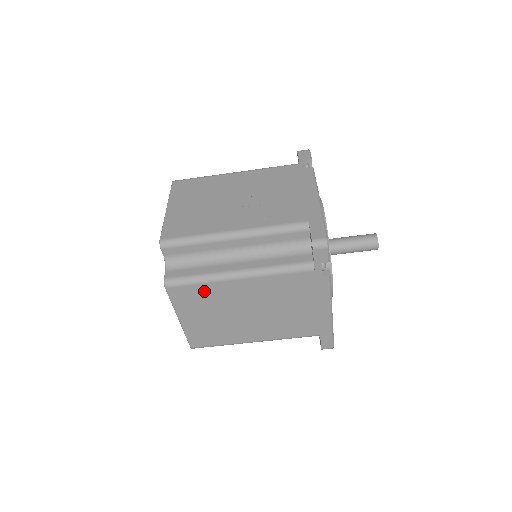
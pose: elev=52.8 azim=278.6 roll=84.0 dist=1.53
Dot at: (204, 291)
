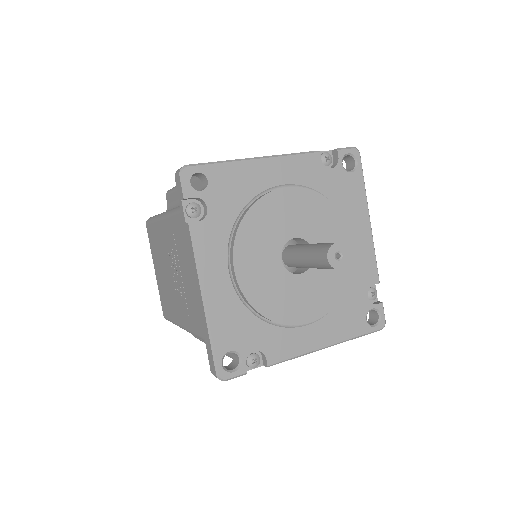
Dot at: occluded
